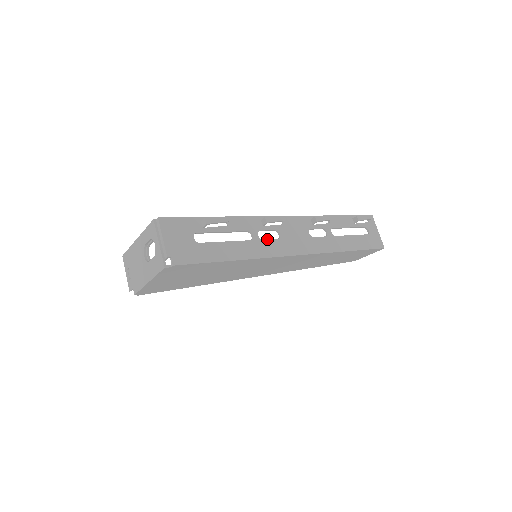
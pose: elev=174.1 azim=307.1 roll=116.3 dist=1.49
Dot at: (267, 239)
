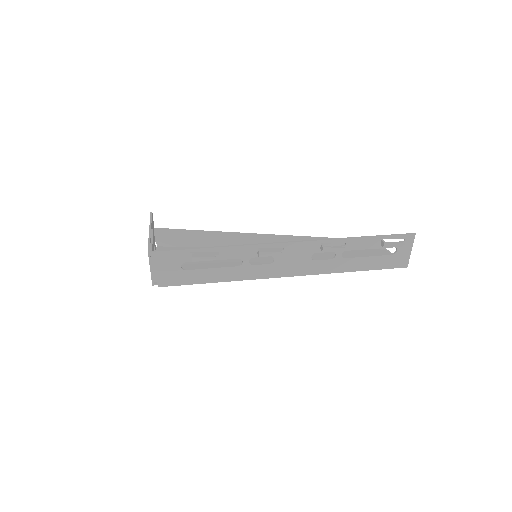
Dot at: (258, 264)
